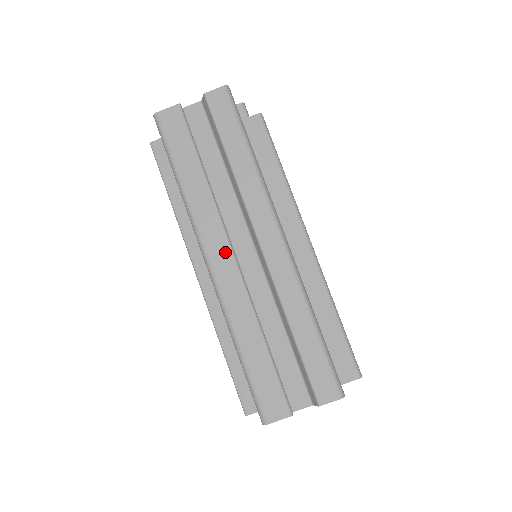
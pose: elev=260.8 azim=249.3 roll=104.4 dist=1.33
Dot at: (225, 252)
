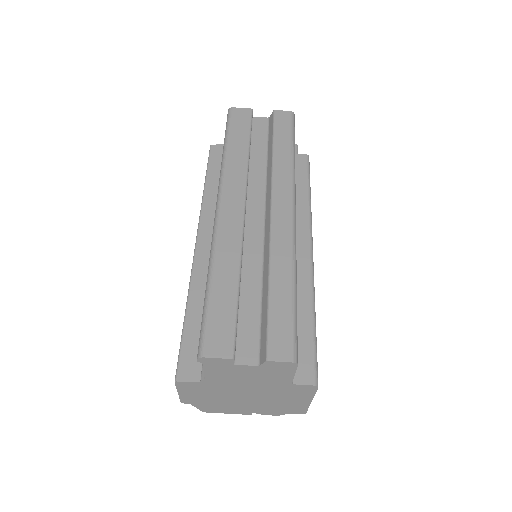
Dot at: (238, 204)
